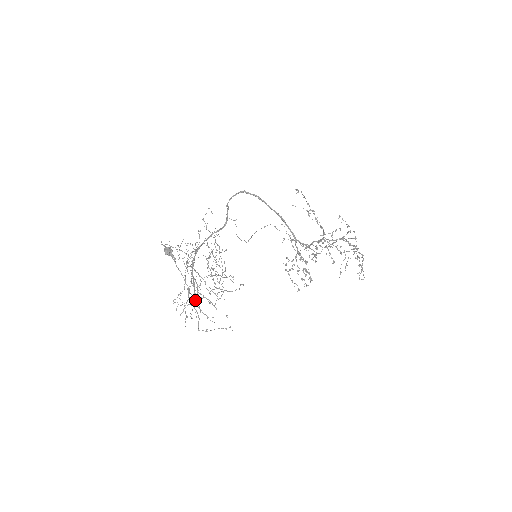
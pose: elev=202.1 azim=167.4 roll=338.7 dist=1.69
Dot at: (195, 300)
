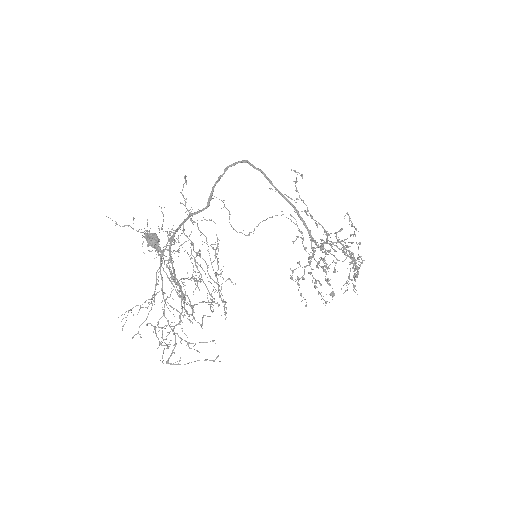
Dot at: (164, 316)
